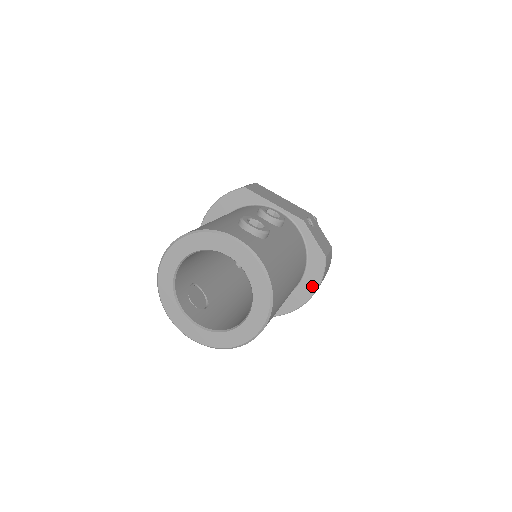
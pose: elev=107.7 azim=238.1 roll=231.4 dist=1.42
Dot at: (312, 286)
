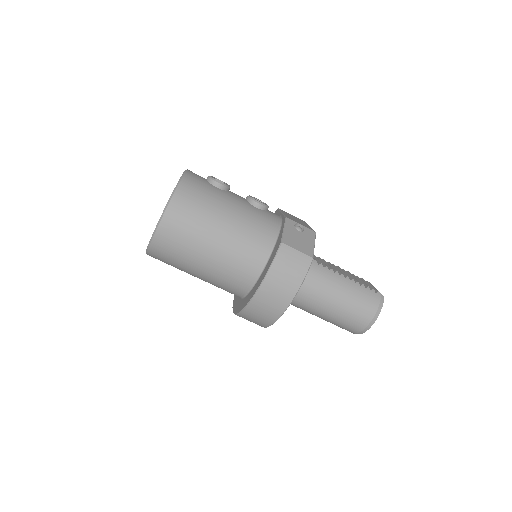
Dot at: (265, 273)
